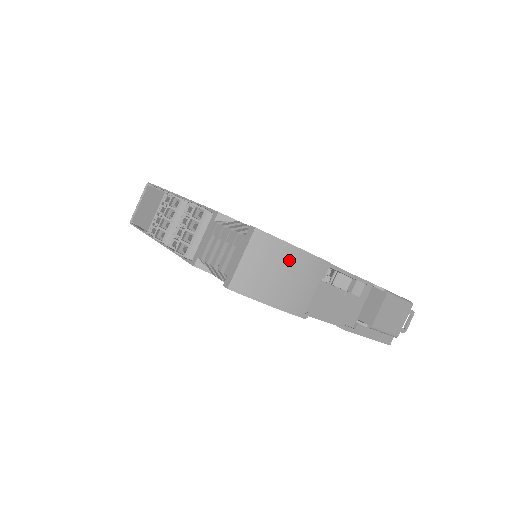
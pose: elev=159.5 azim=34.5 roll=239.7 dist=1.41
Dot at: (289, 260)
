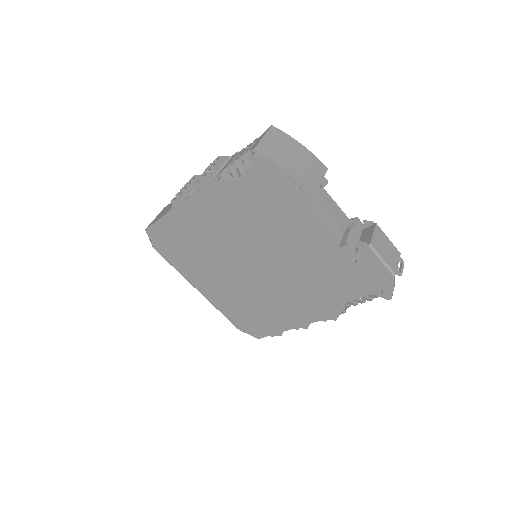
Dot at: (298, 149)
